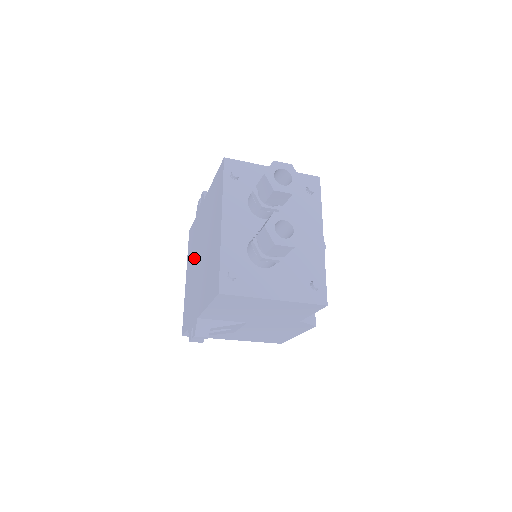
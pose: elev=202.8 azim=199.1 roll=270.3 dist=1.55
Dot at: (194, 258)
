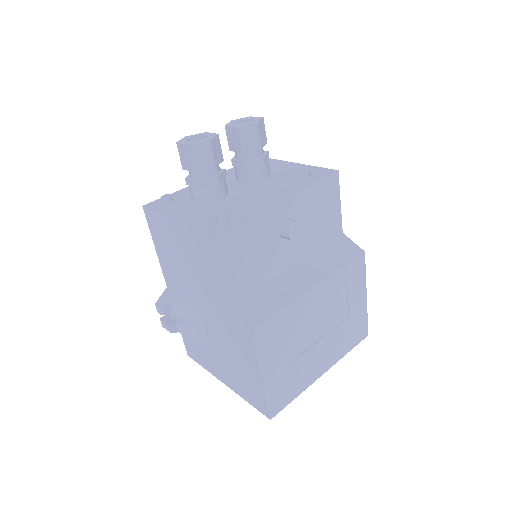
Dot at: occluded
